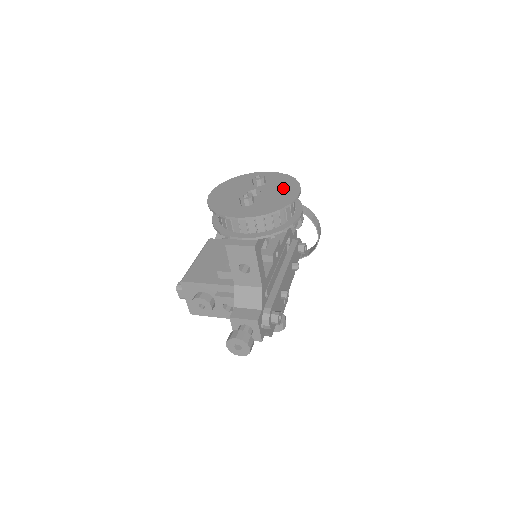
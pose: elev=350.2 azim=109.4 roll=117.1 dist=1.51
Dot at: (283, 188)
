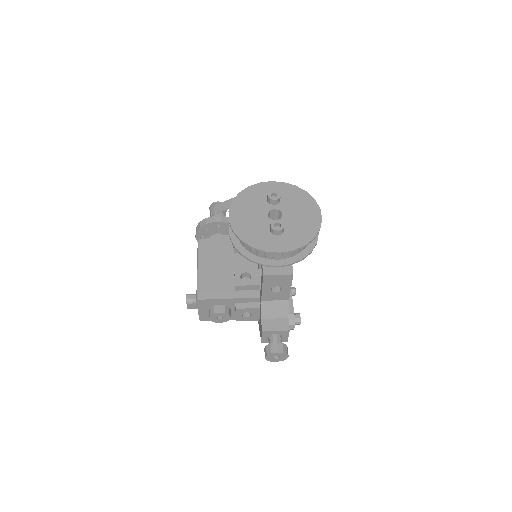
Dot at: (302, 207)
